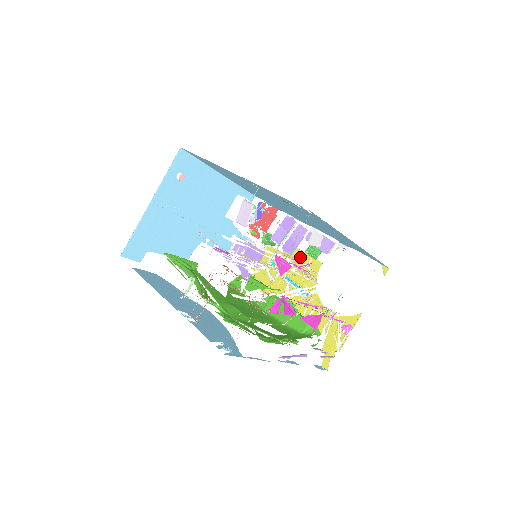
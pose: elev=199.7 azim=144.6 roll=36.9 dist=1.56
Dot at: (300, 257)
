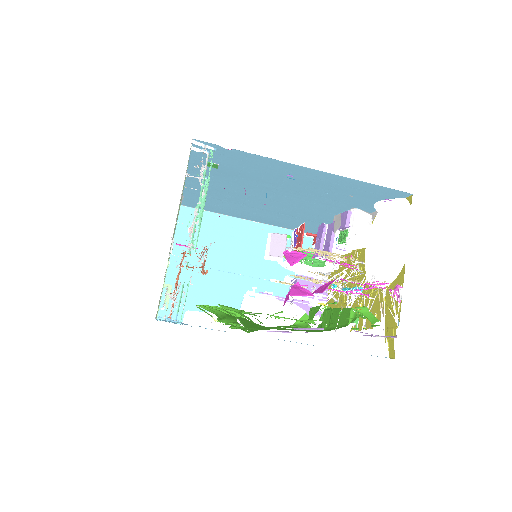
Dot at: (350, 260)
